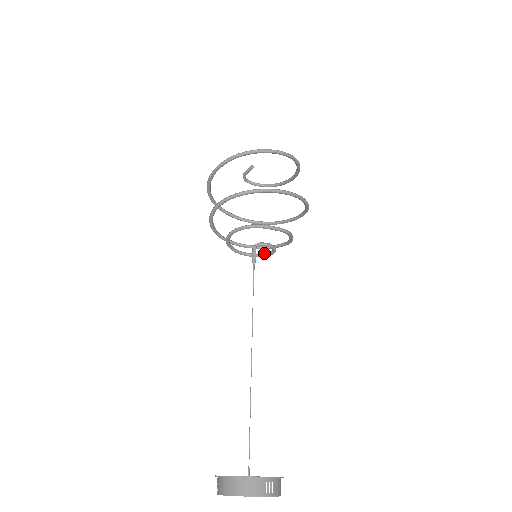
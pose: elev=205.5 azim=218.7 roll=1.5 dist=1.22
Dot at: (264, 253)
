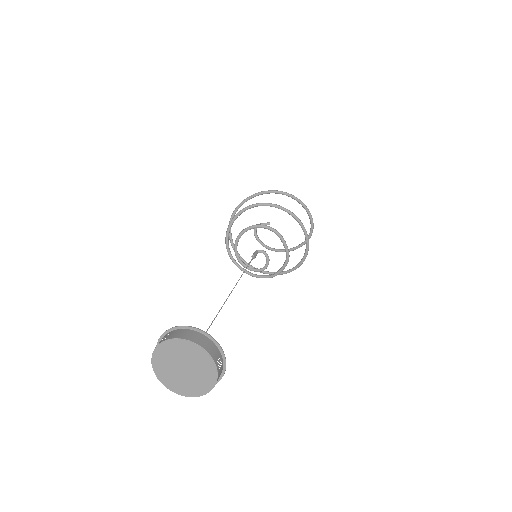
Dot at: occluded
